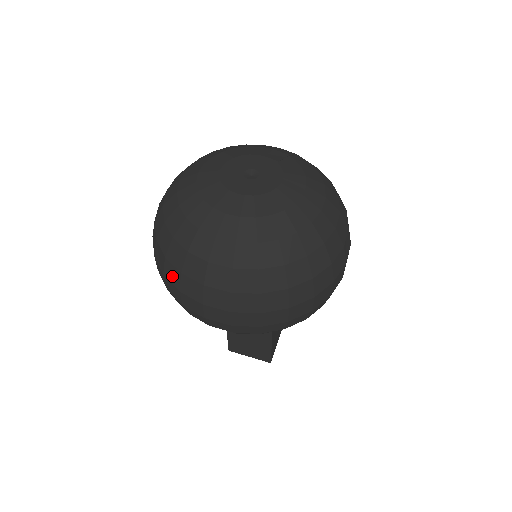
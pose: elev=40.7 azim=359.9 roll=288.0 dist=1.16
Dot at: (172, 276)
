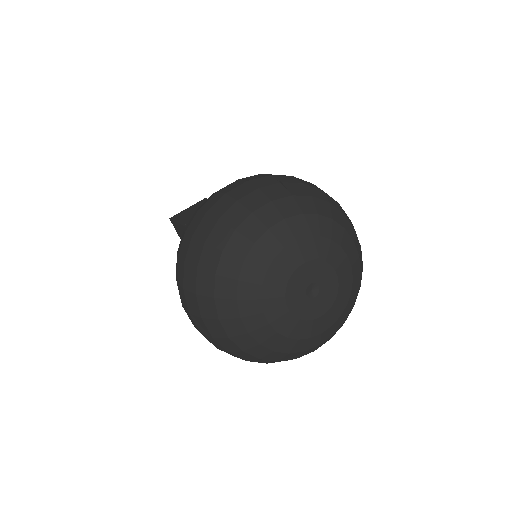
Dot at: occluded
